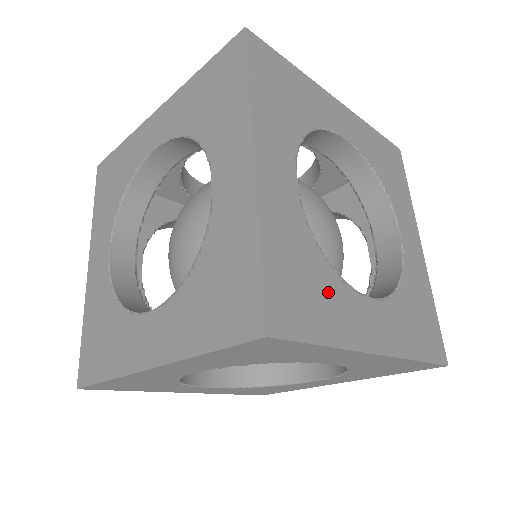
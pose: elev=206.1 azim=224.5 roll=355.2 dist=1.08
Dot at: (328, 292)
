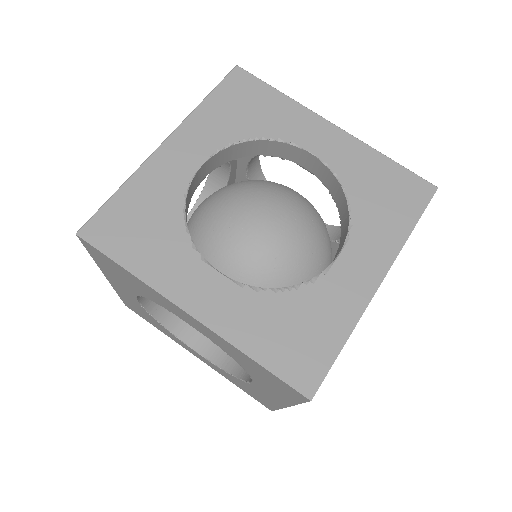
Dot at: (312, 308)
